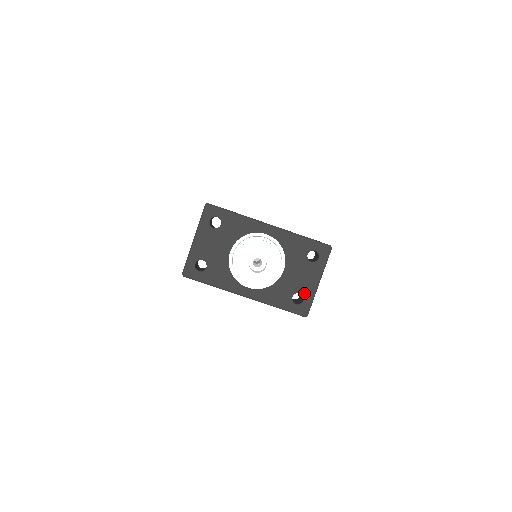
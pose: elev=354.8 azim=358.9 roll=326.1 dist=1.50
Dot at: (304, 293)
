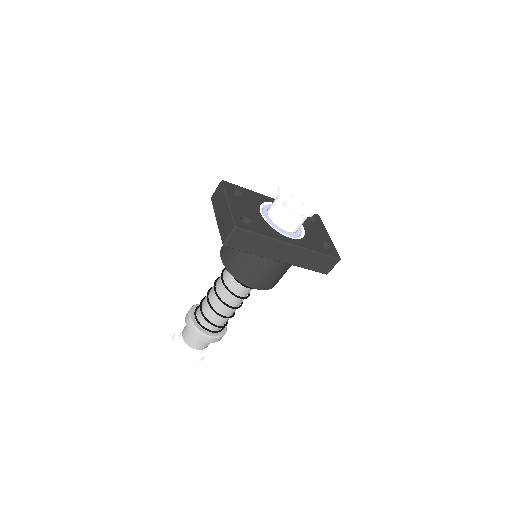
Dot at: (327, 243)
